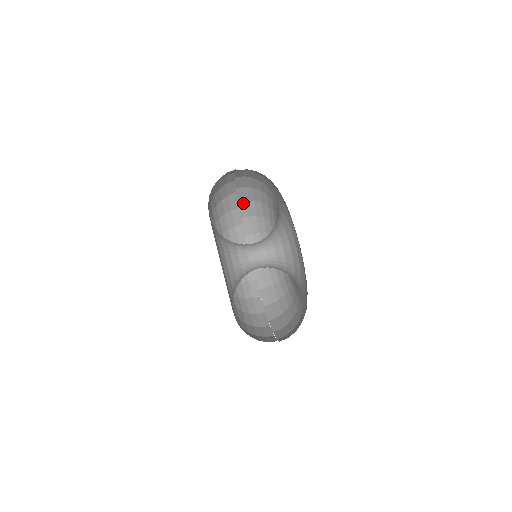
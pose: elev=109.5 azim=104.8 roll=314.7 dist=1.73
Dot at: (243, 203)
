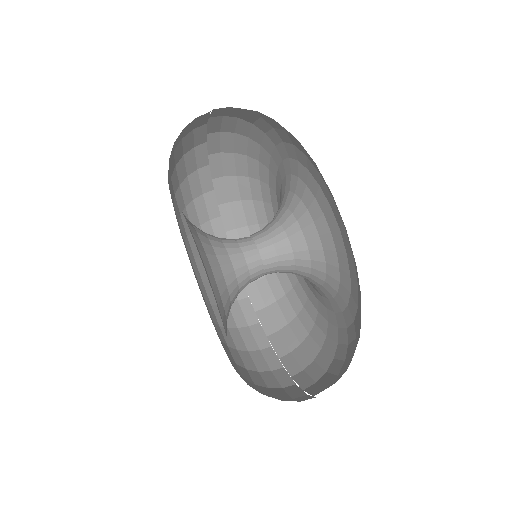
Dot at: (214, 135)
